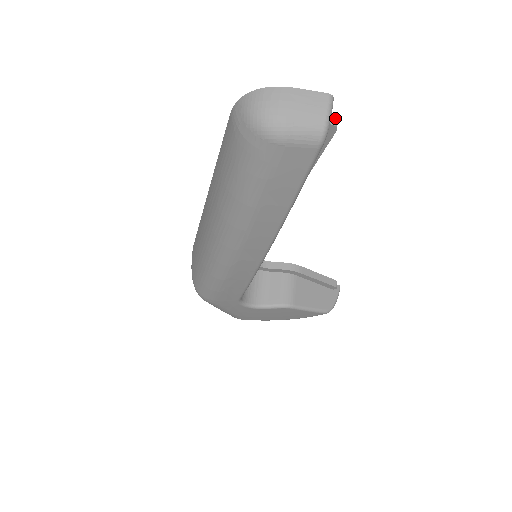
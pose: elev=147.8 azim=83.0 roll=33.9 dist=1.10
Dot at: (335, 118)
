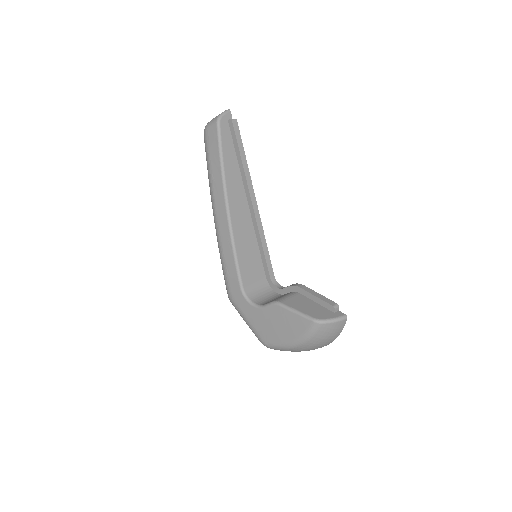
Dot at: (234, 119)
